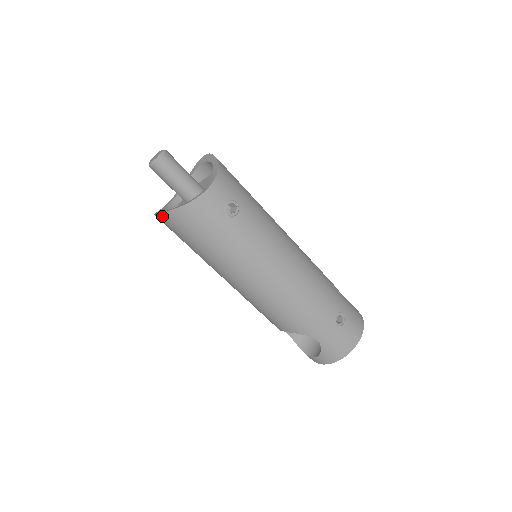
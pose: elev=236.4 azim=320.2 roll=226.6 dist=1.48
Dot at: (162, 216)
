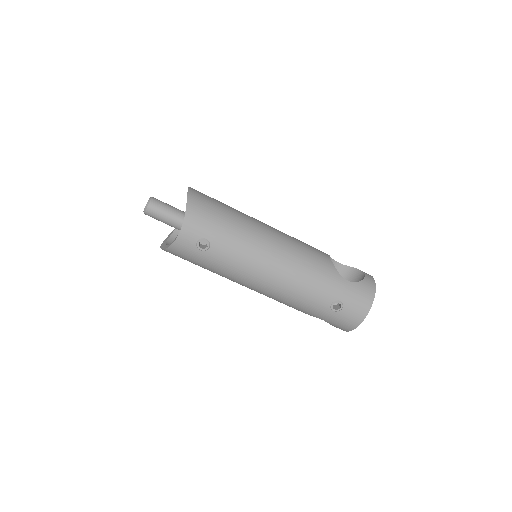
Dot at: occluded
